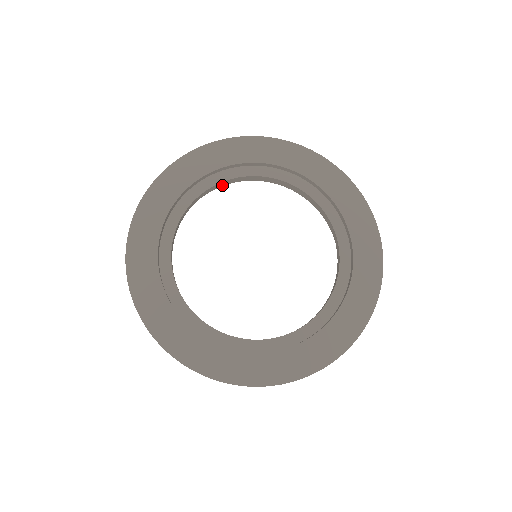
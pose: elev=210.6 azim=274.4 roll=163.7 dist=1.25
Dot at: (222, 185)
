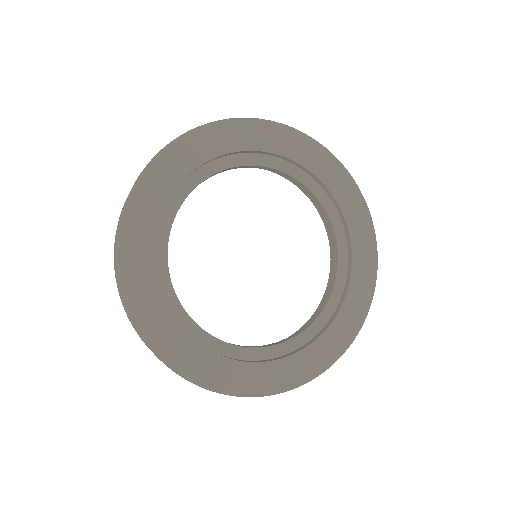
Dot at: occluded
